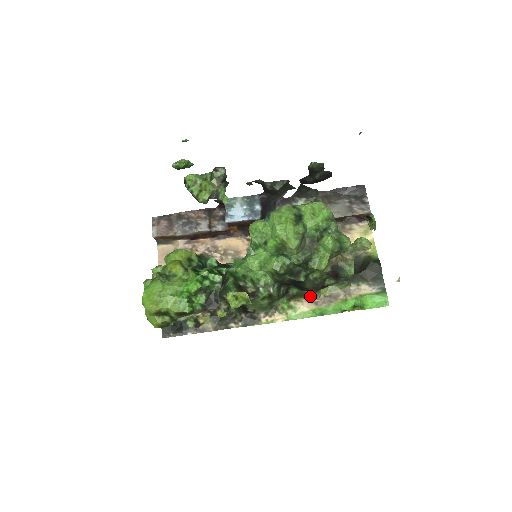
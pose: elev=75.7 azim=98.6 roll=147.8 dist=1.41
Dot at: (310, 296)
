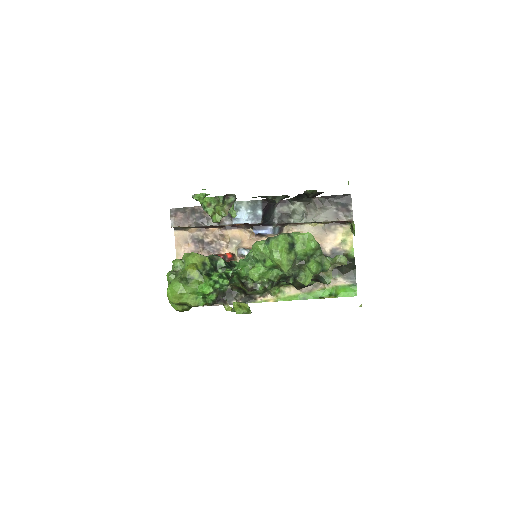
Dot at: occluded
